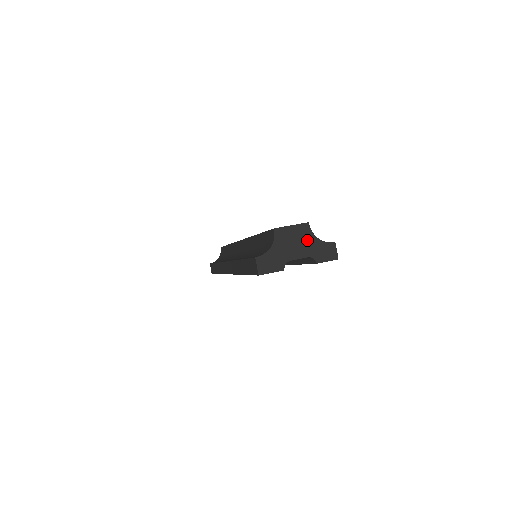
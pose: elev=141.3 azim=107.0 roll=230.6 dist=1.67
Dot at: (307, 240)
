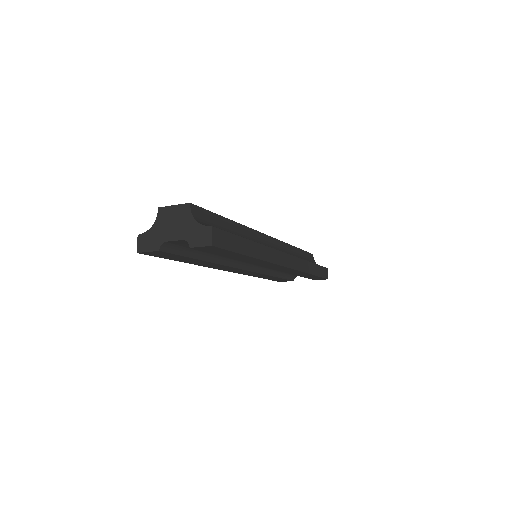
Dot at: (185, 222)
